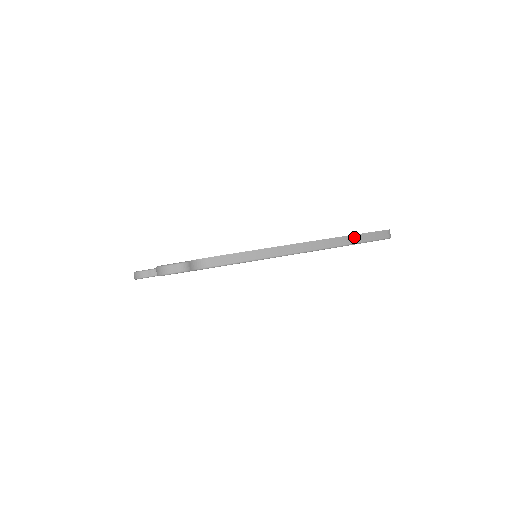
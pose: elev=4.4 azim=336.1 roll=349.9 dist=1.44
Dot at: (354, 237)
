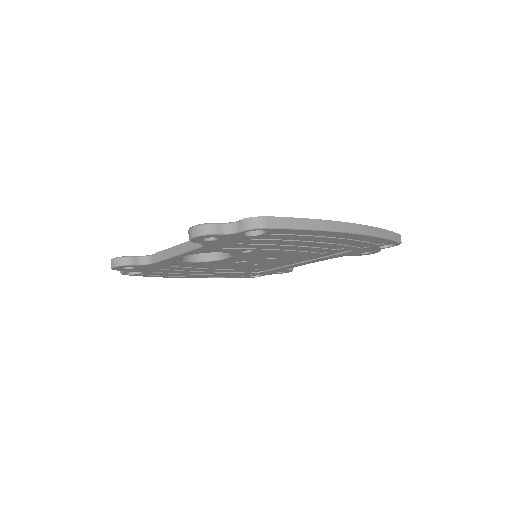
Dot at: (383, 231)
